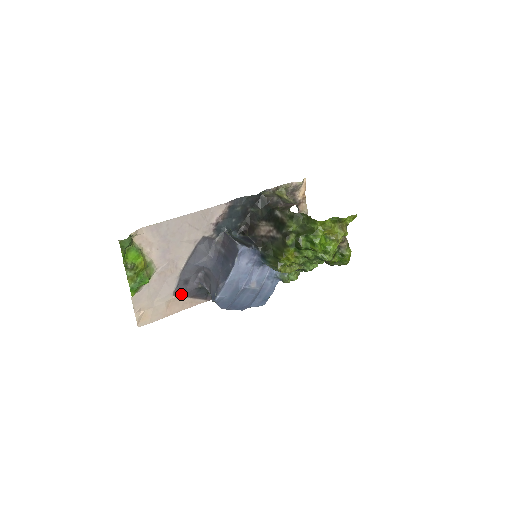
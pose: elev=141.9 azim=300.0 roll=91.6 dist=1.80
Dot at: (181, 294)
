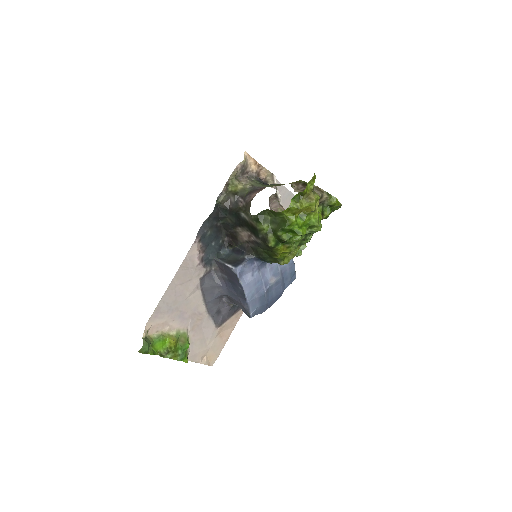
Dot at: (223, 322)
